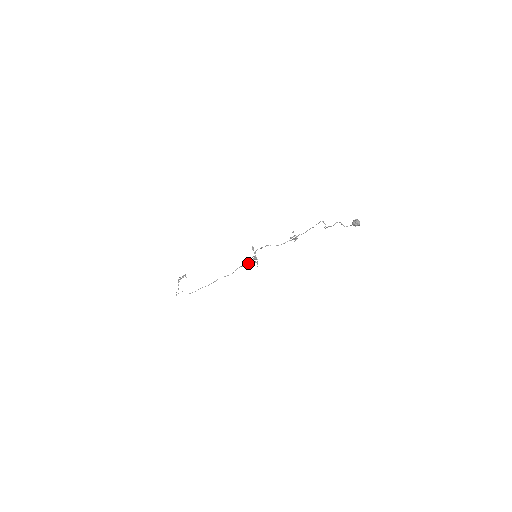
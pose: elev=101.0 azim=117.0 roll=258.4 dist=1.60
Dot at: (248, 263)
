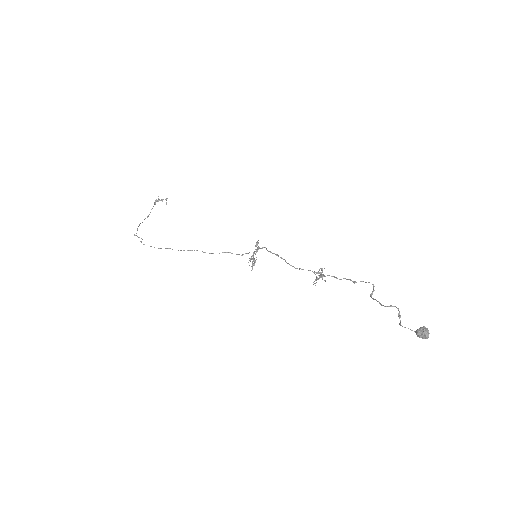
Dot at: (242, 255)
